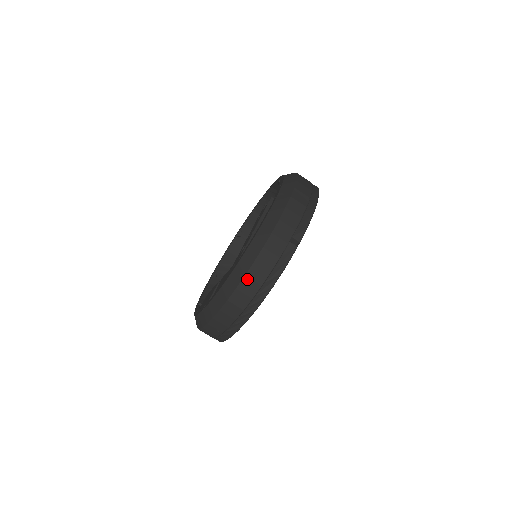
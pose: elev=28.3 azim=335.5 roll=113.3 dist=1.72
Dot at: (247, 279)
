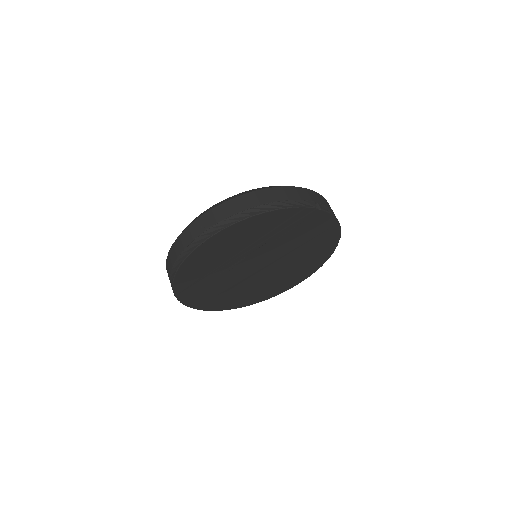
Dot at: (268, 191)
